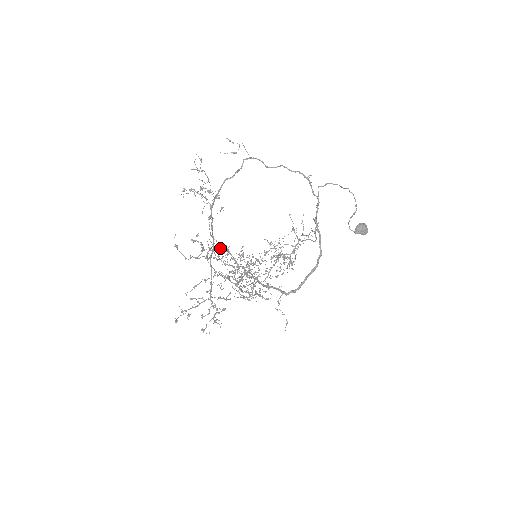
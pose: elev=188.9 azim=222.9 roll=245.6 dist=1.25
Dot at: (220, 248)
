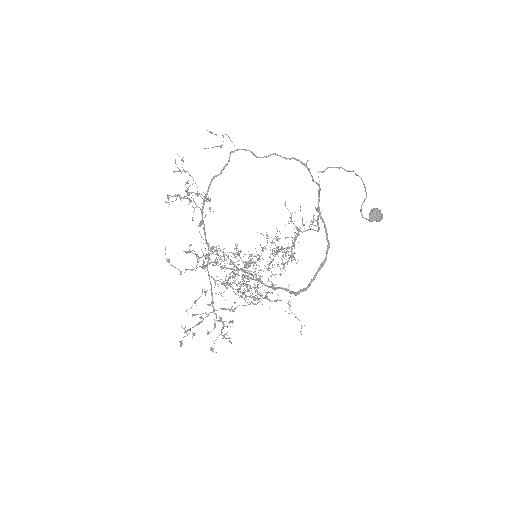
Dot at: occluded
